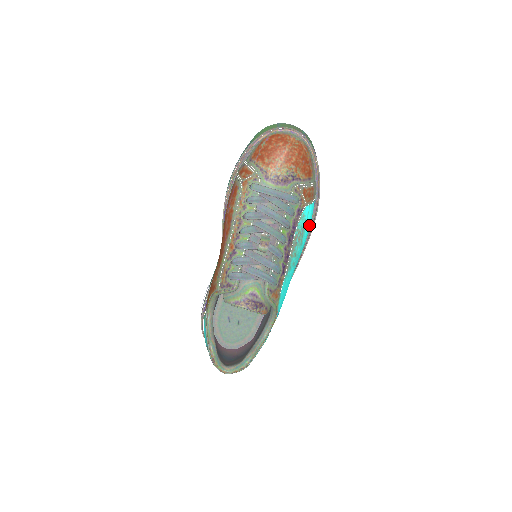
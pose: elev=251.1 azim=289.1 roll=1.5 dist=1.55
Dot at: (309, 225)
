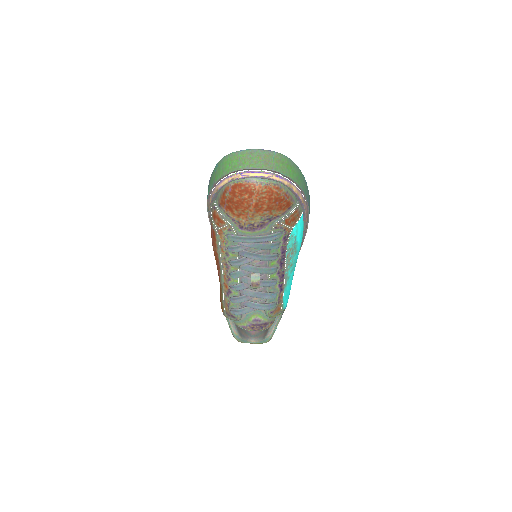
Dot at: (301, 232)
